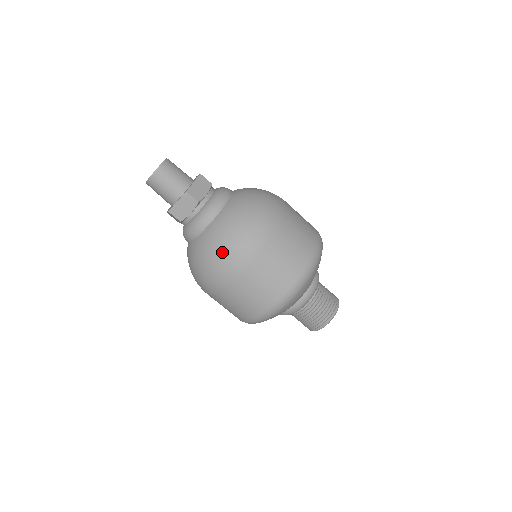
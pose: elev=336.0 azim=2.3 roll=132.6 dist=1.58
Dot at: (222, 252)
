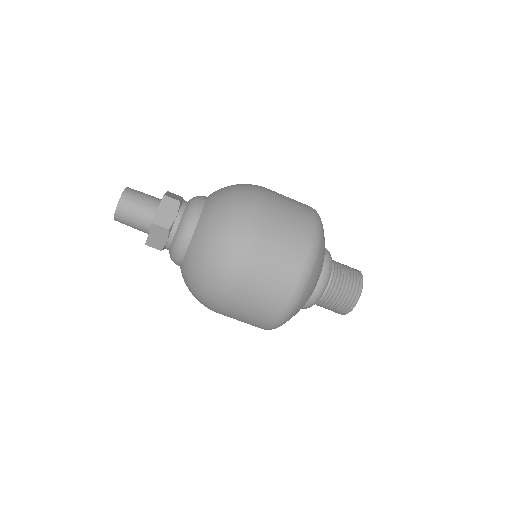
Dot at: (206, 279)
